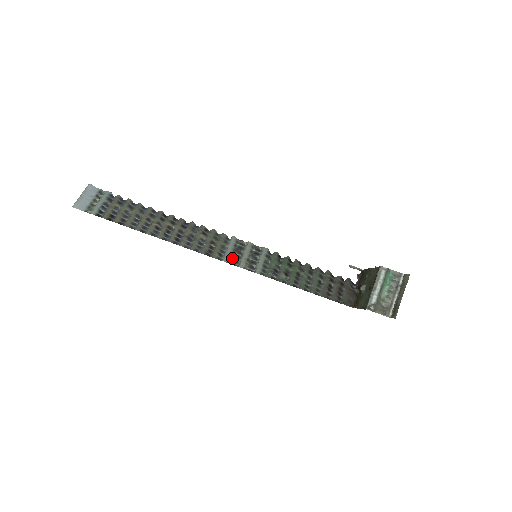
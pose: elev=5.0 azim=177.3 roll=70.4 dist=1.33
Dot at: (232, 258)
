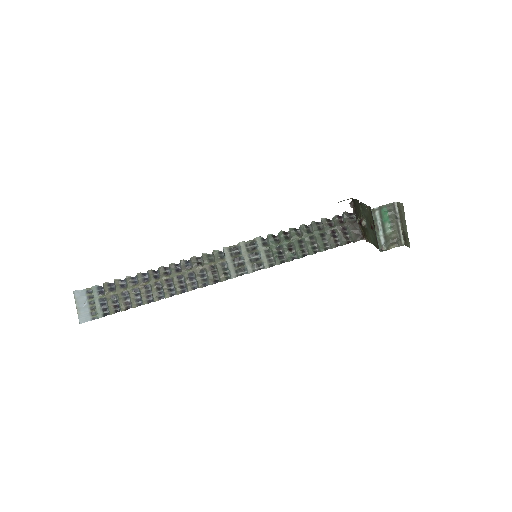
Dot at: (237, 269)
